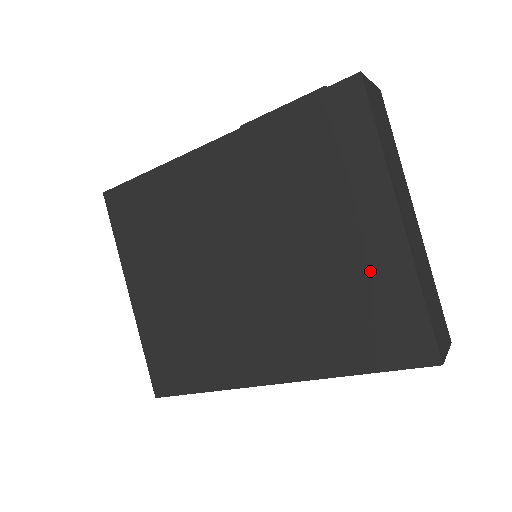
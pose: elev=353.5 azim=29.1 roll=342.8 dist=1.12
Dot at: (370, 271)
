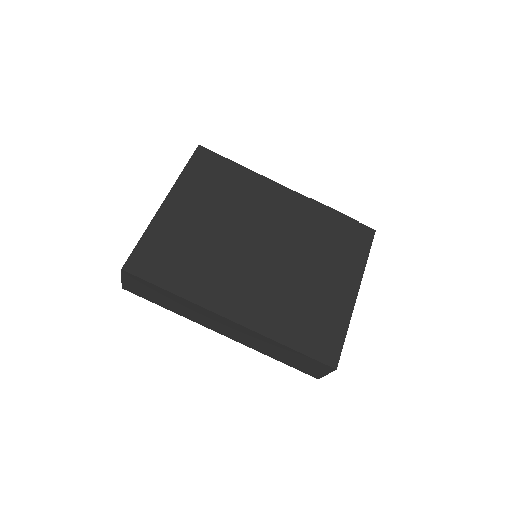
Dot at: (330, 304)
